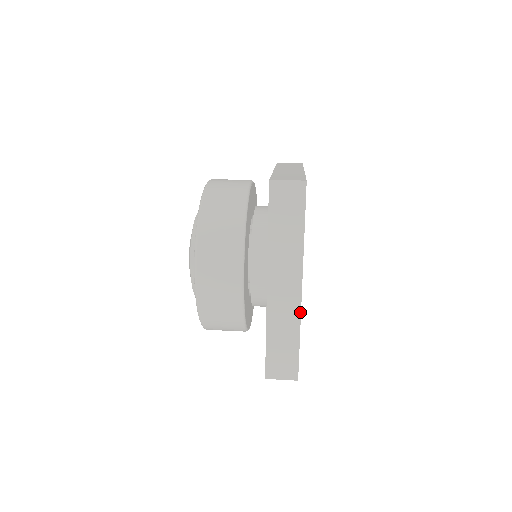
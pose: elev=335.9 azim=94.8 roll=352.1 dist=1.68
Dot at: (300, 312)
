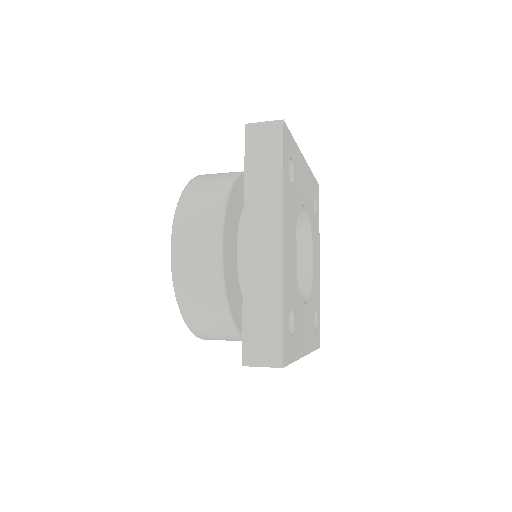
Dot at: (282, 271)
